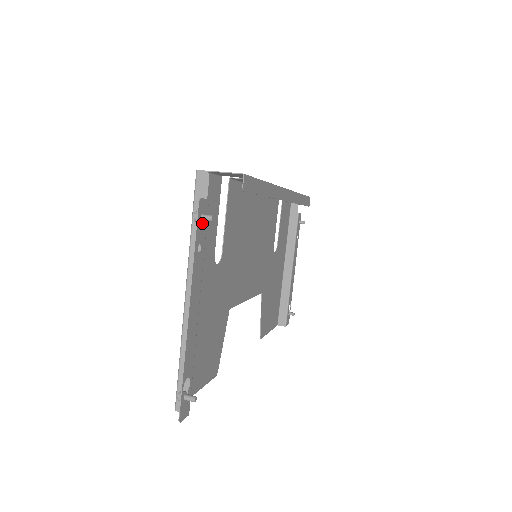
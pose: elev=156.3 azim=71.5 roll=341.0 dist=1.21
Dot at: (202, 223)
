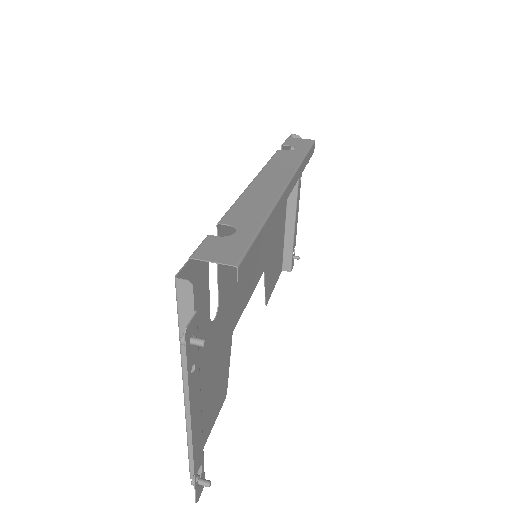
Dot at: (192, 344)
